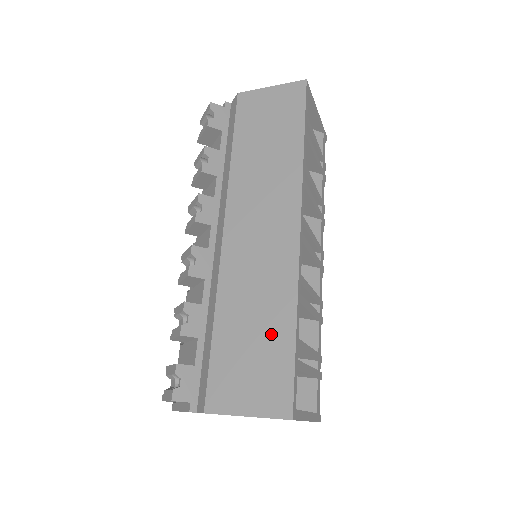
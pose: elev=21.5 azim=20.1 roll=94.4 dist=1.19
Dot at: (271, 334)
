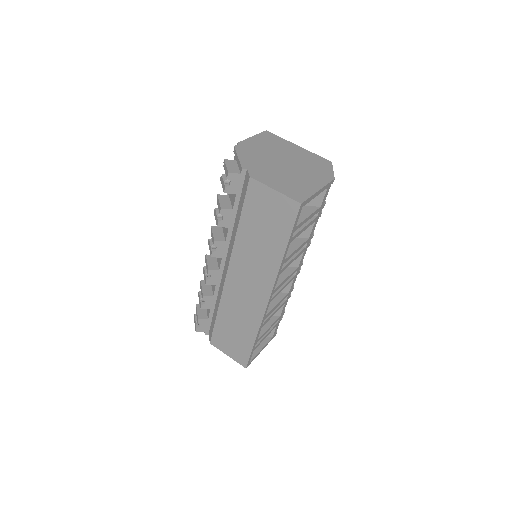
Dot at: (243, 335)
